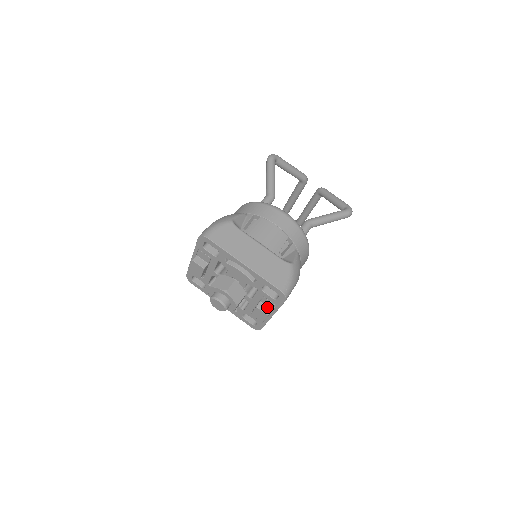
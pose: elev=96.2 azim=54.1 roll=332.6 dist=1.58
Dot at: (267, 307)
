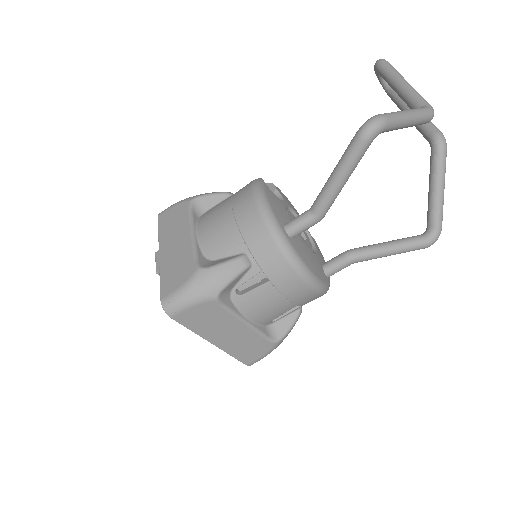
Dot at: occluded
